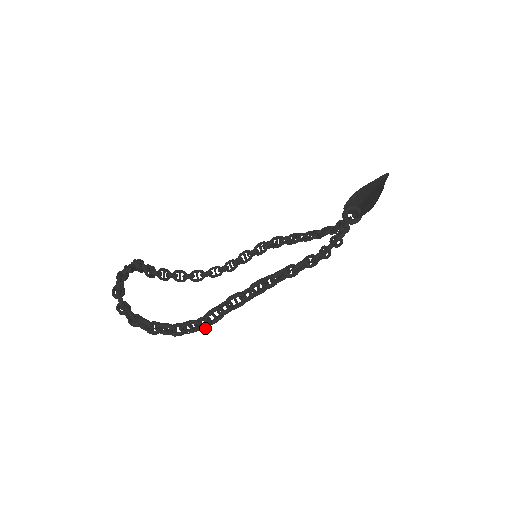
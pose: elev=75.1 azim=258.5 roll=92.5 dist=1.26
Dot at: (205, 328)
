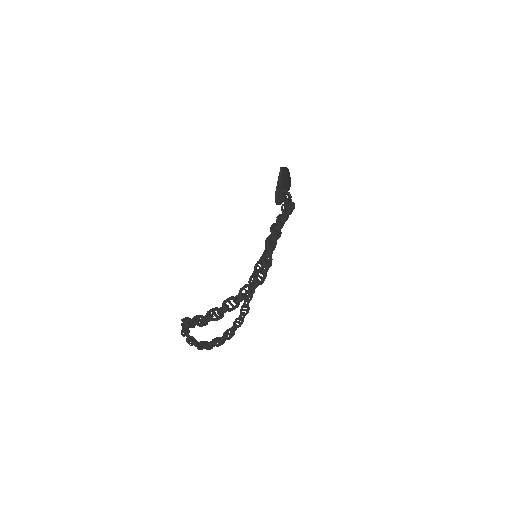
Dot at: occluded
